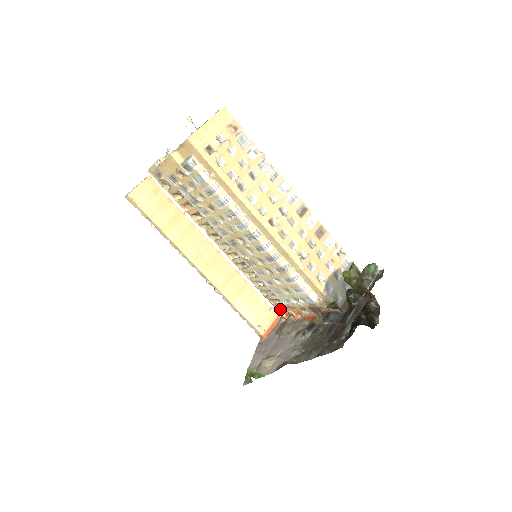
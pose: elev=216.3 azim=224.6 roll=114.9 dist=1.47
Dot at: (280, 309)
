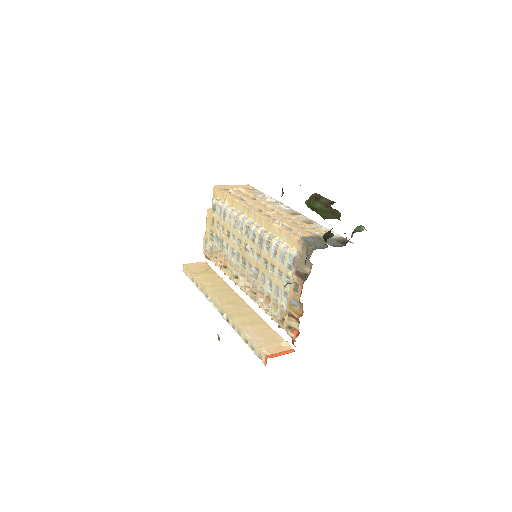
Dot at: (290, 330)
